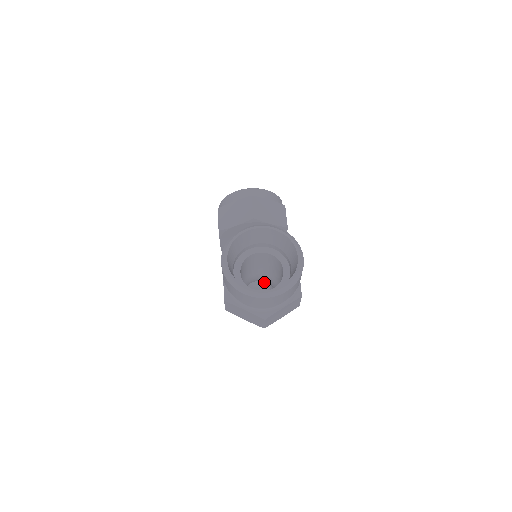
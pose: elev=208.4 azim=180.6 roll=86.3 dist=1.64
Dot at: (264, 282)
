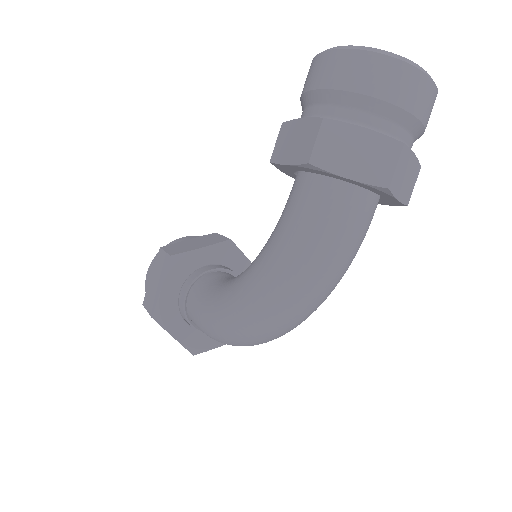
Dot at: occluded
